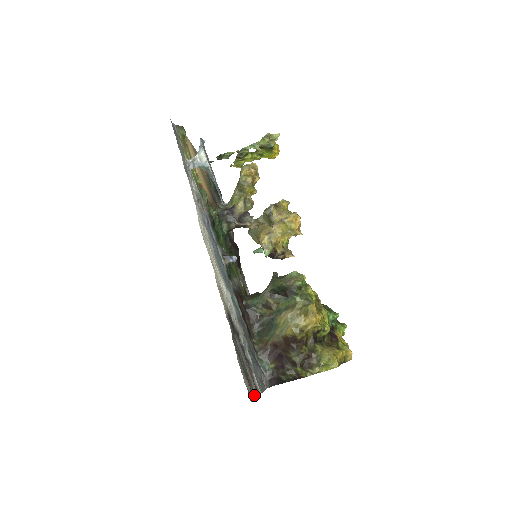
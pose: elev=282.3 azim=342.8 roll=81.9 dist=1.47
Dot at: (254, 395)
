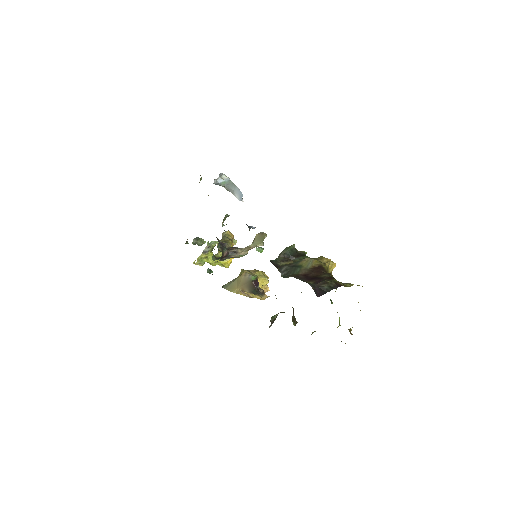
Dot at: occluded
